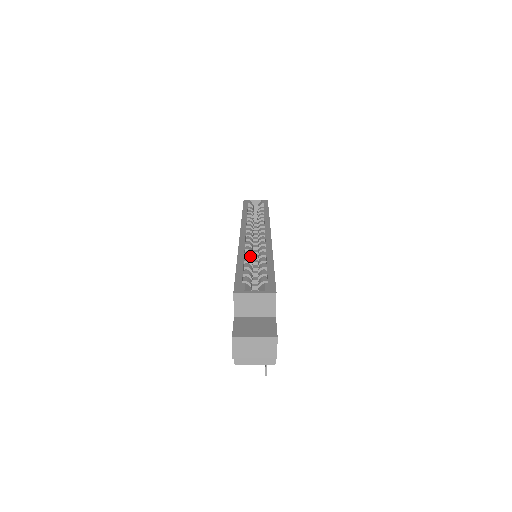
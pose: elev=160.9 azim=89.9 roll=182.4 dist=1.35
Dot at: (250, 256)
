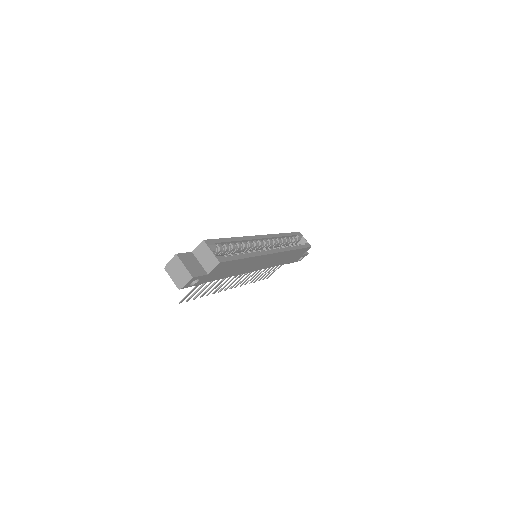
Dot at: (245, 245)
